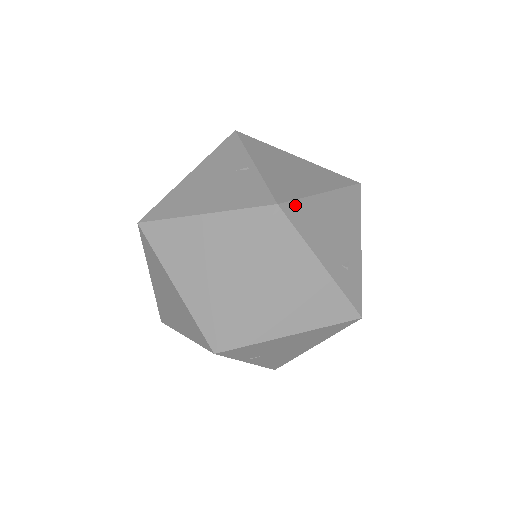
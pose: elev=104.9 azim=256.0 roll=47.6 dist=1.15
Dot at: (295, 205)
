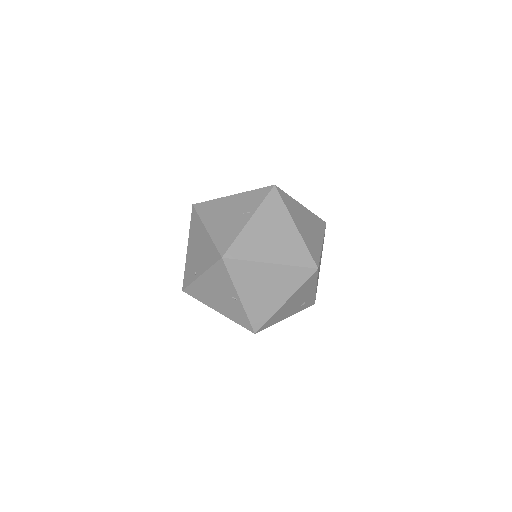
Dot at: (266, 324)
